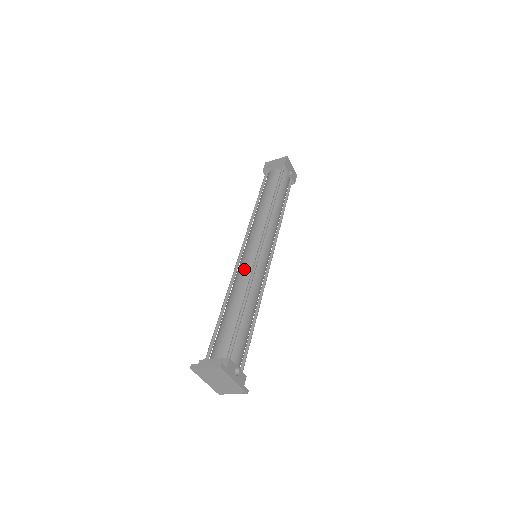
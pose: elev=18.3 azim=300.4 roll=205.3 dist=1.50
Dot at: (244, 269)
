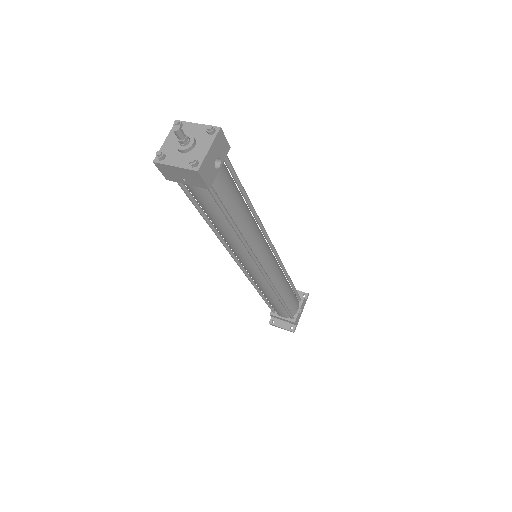
Dot at: (260, 284)
